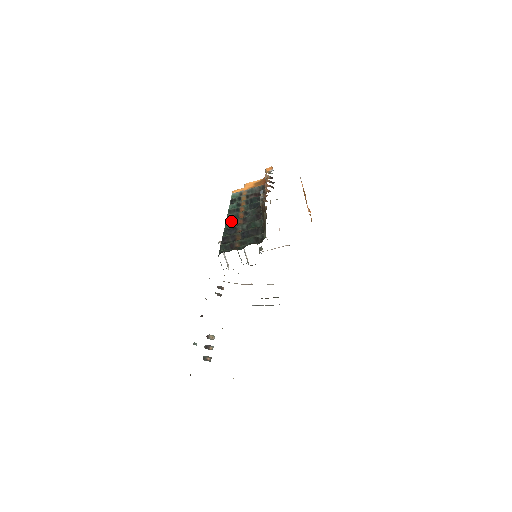
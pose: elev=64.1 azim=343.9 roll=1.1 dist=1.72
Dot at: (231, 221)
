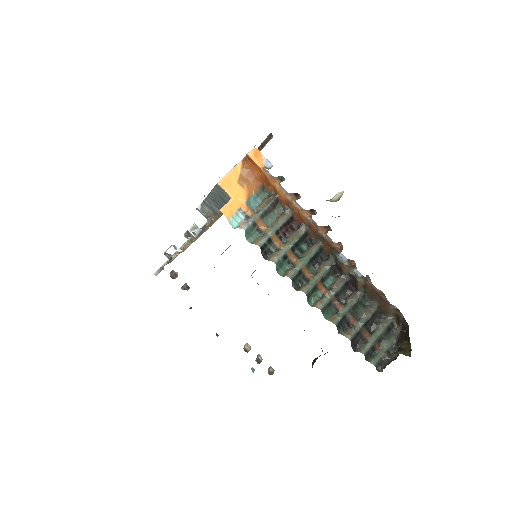
Dot at: (326, 306)
